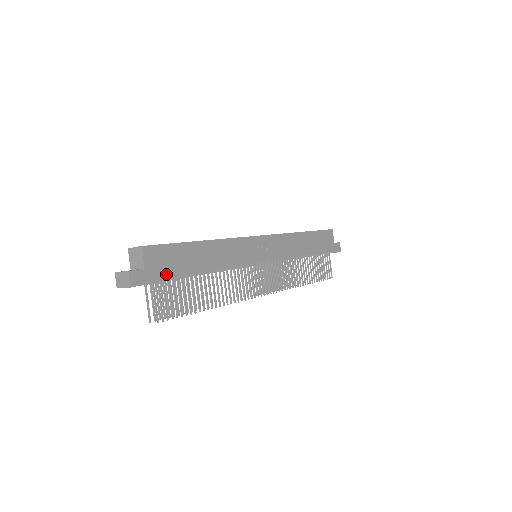
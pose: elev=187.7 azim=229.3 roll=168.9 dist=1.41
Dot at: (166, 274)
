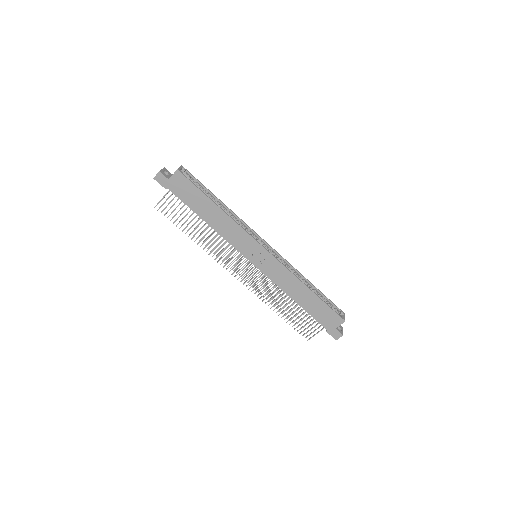
Dot at: (178, 194)
